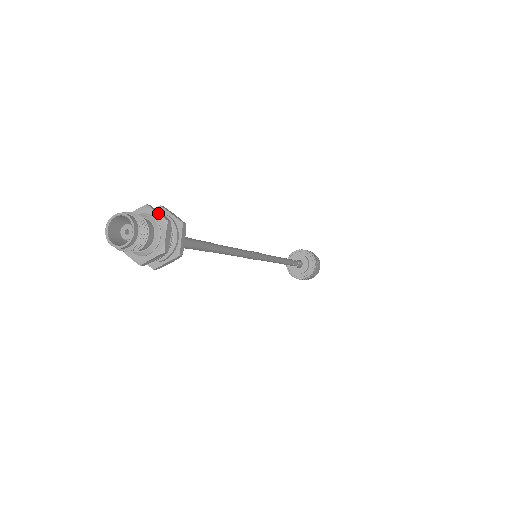
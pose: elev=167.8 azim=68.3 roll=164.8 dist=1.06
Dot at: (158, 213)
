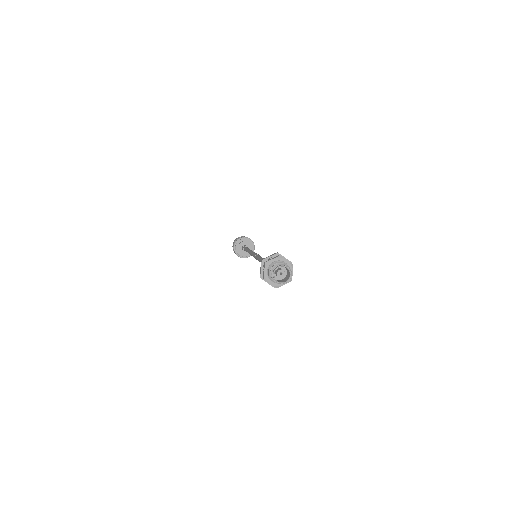
Dot at: occluded
